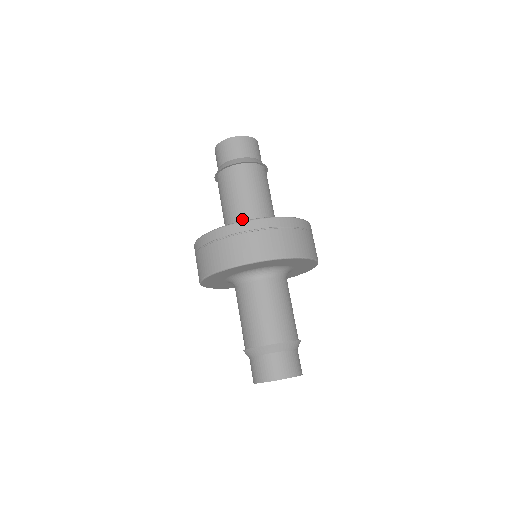
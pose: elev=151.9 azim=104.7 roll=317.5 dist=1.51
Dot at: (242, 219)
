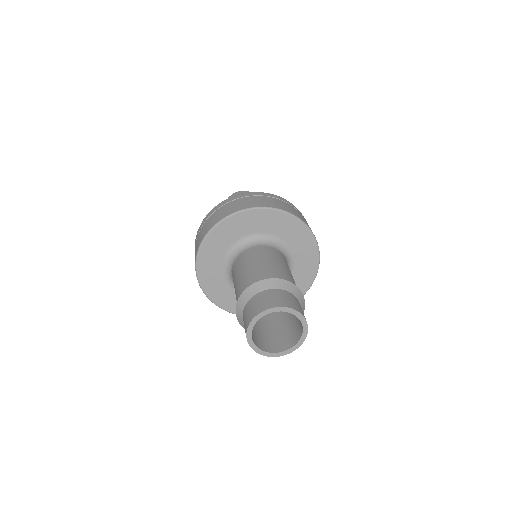
Dot at: occluded
